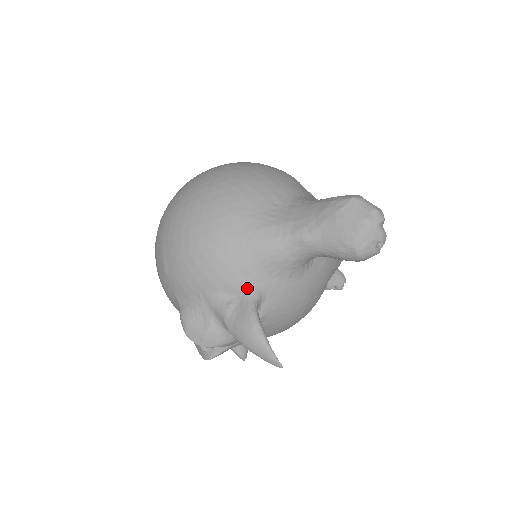
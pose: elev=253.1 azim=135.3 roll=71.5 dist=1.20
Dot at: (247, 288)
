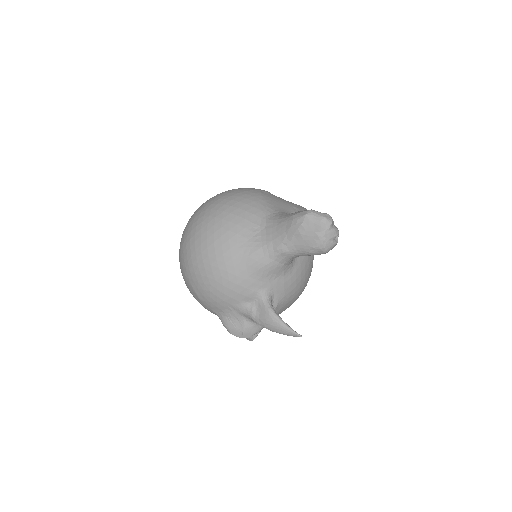
Dot at: (259, 294)
